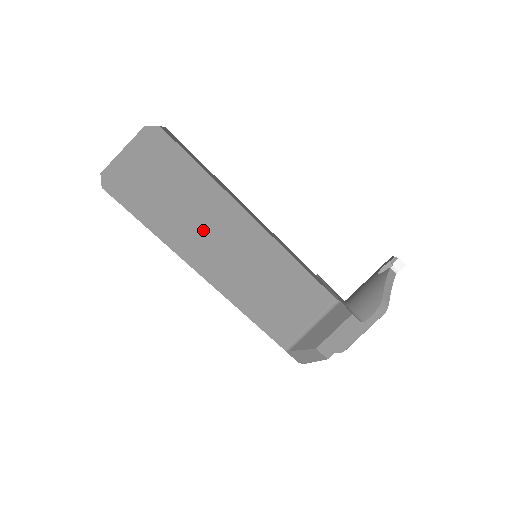
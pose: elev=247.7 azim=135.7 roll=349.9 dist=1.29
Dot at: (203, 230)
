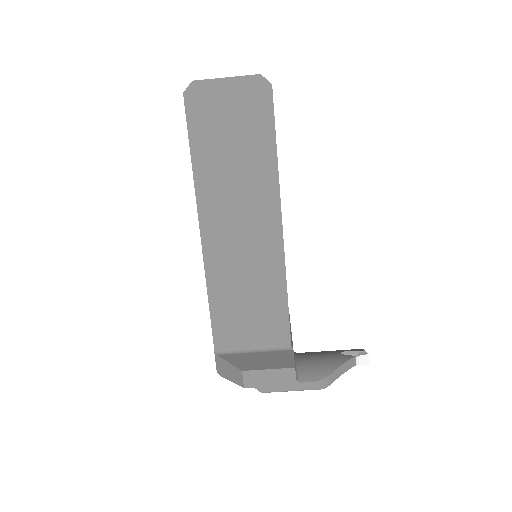
Dot at: (234, 197)
